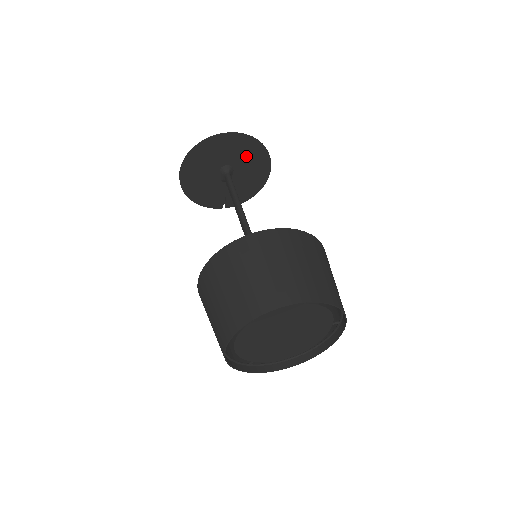
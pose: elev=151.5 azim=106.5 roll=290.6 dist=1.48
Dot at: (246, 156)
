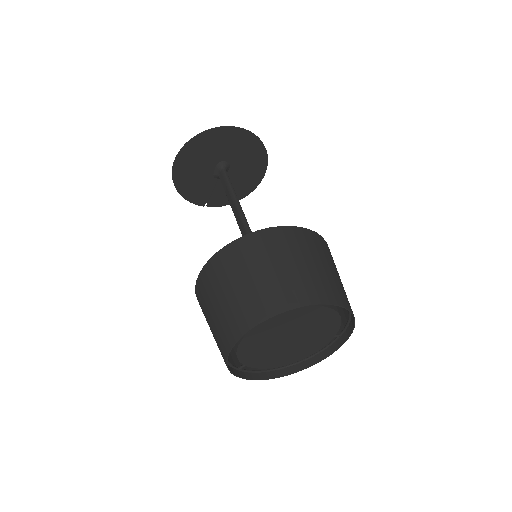
Dot at: (246, 157)
